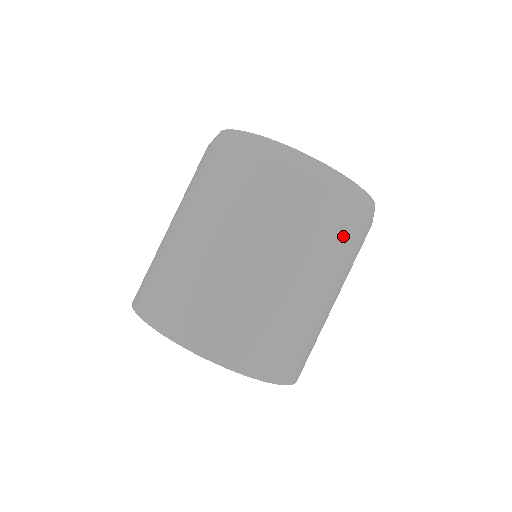
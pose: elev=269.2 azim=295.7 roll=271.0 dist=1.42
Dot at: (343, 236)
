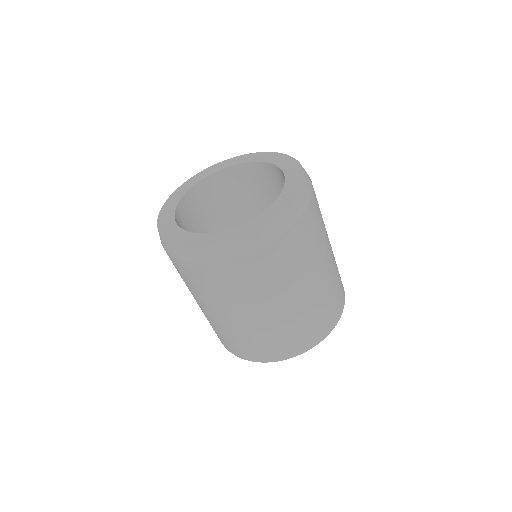
Dot at: (309, 235)
